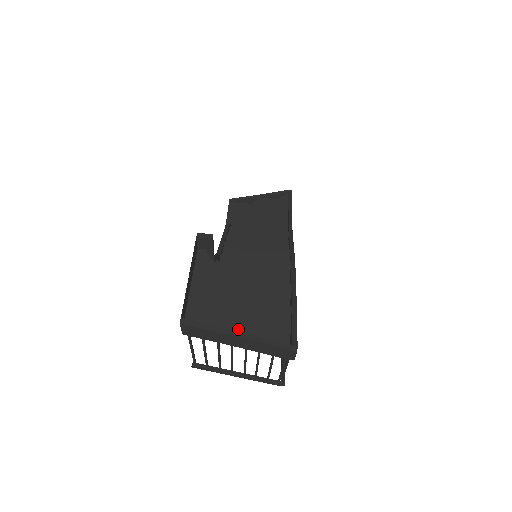
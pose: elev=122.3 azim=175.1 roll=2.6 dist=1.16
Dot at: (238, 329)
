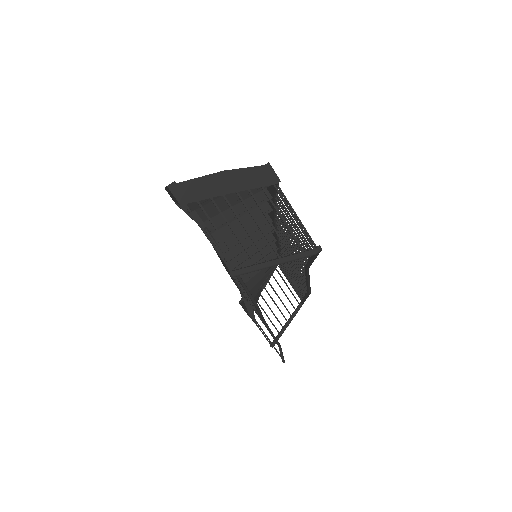
Dot at: (215, 176)
